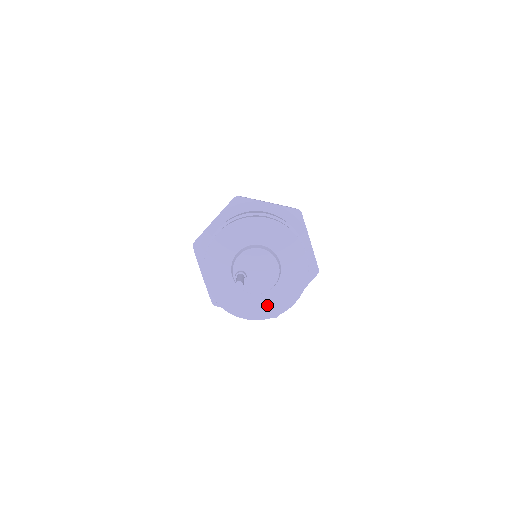
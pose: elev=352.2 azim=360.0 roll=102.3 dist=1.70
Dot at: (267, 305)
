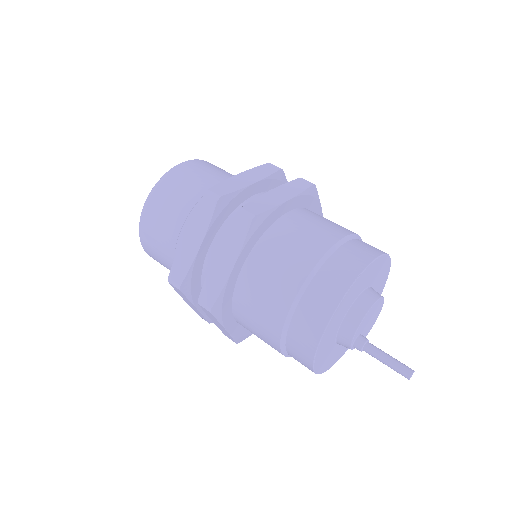
Dot at: occluded
